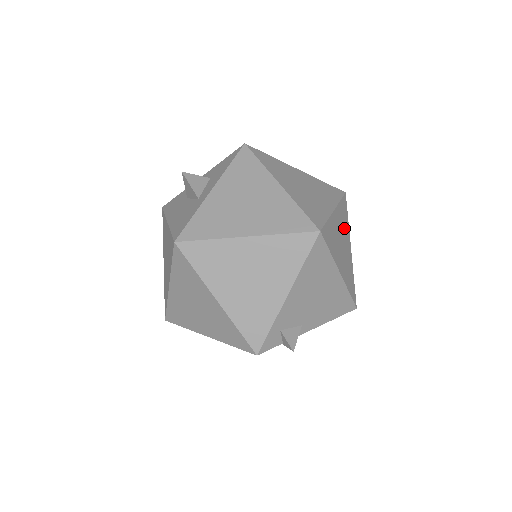
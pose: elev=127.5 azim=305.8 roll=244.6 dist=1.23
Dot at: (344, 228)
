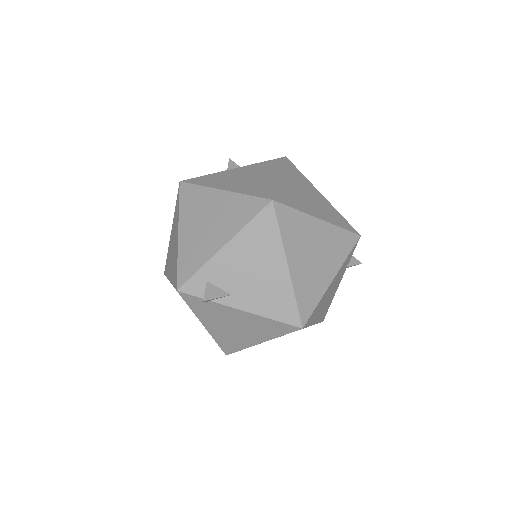
Dot at: (331, 251)
